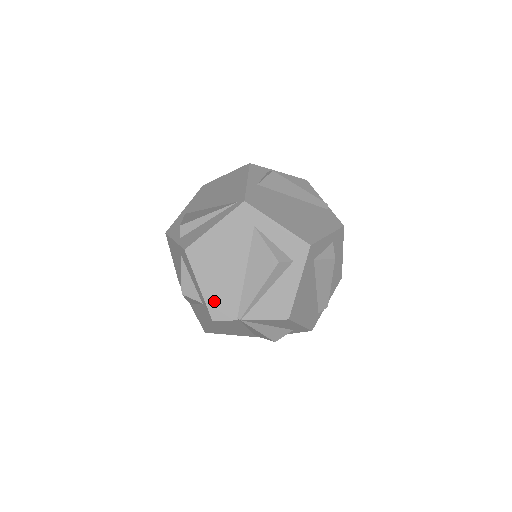
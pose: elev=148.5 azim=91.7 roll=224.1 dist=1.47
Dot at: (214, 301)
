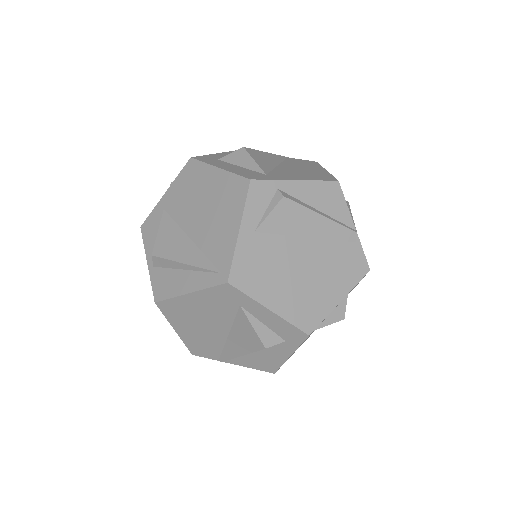
Dot at: (193, 344)
